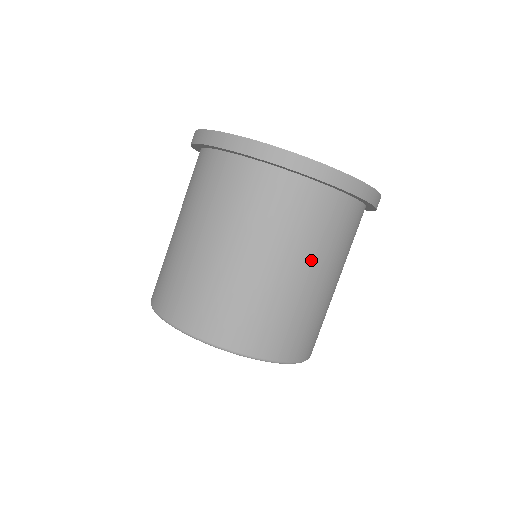
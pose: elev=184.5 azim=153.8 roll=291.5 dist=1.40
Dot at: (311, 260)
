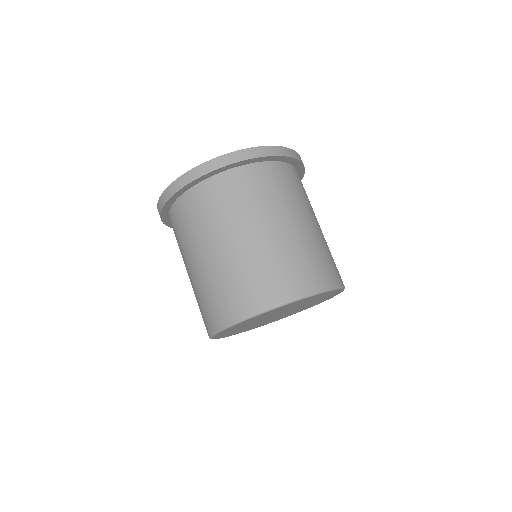
Dot at: occluded
